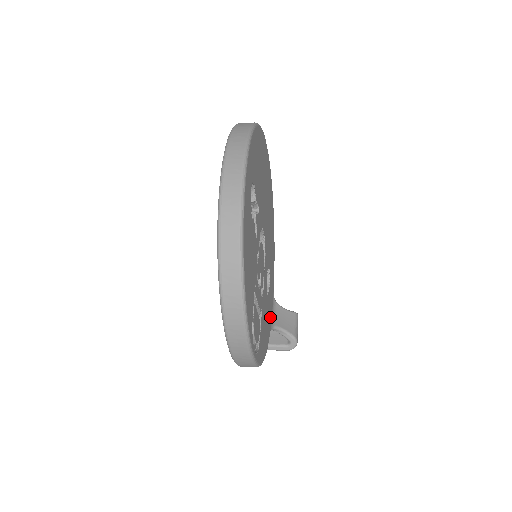
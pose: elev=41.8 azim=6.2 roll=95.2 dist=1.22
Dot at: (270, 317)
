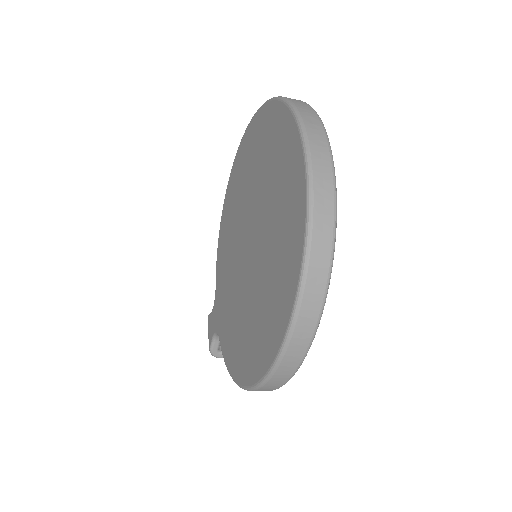
Dot at: occluded
